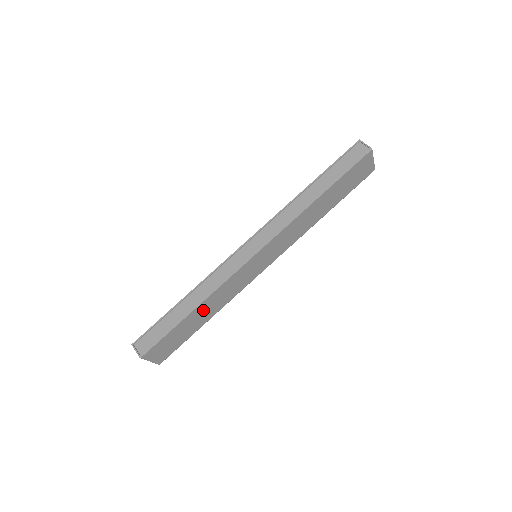
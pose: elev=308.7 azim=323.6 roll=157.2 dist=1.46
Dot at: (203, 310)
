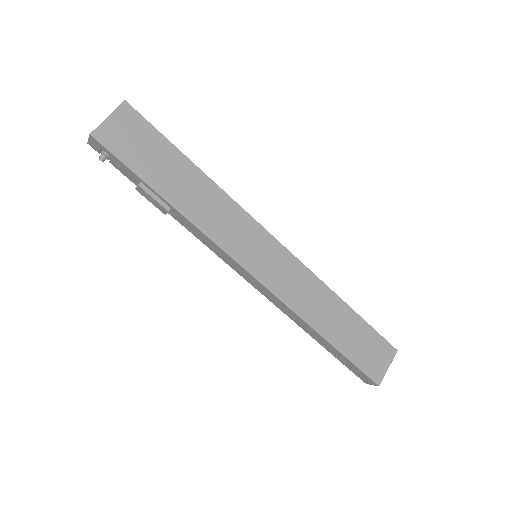
Dot at: (193, 184)
